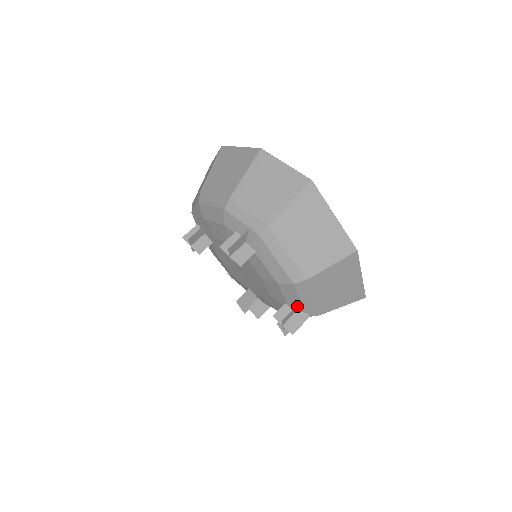
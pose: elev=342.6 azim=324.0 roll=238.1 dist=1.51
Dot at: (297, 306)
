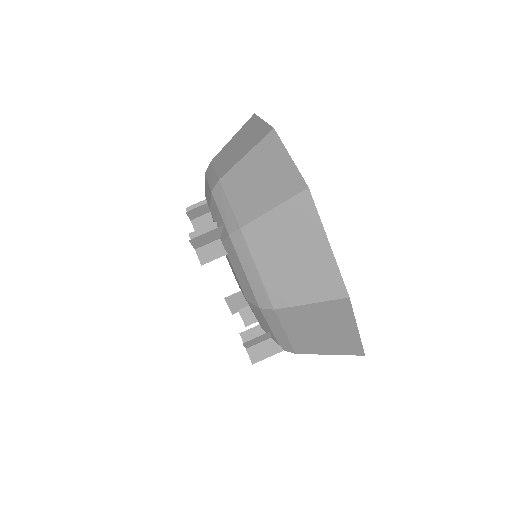
Dot at: (269, 333)
